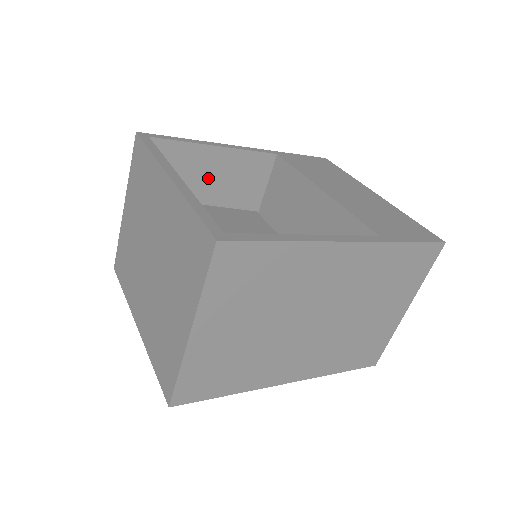
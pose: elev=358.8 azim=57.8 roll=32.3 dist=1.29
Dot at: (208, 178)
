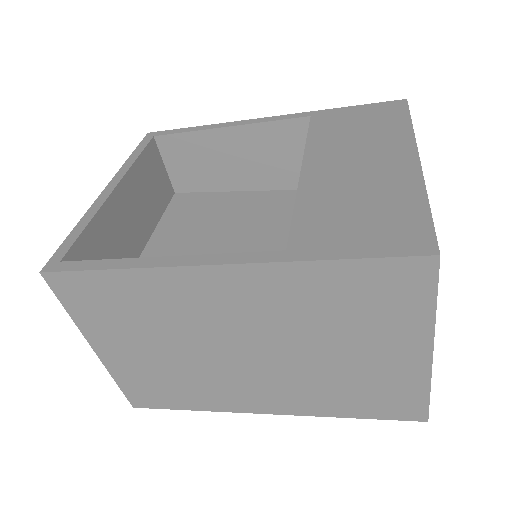
Dot at: (235, 163)
